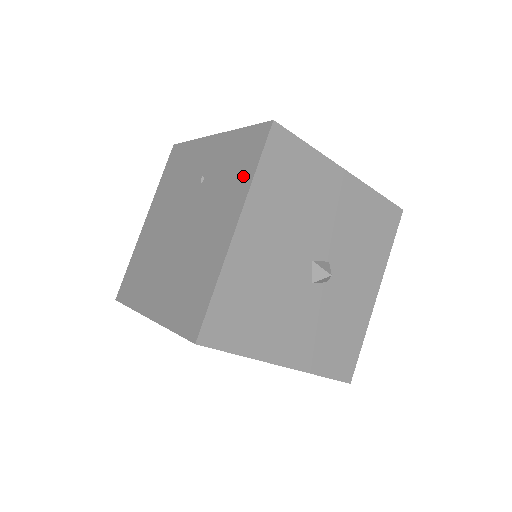
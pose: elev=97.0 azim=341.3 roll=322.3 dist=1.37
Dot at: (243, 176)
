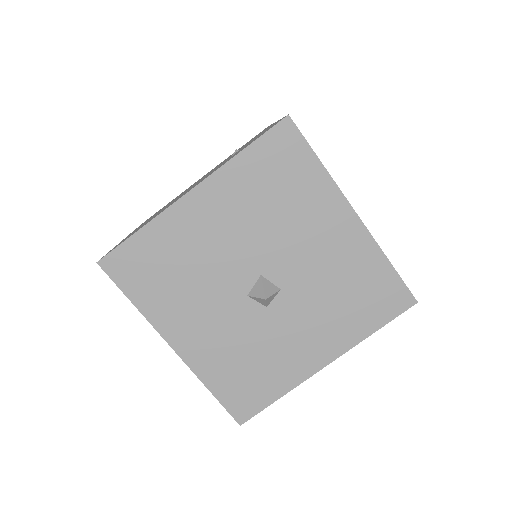
Dot at: occluded
